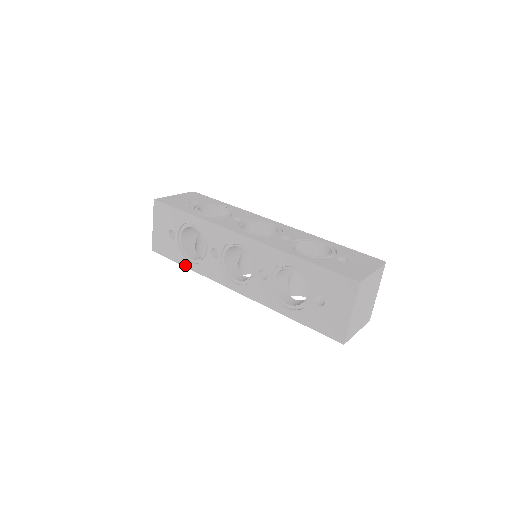
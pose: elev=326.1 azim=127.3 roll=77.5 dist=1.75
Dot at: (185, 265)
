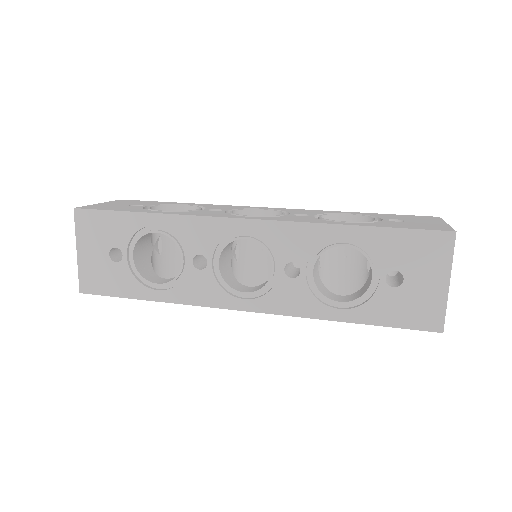
Dot at: (147, 297)
